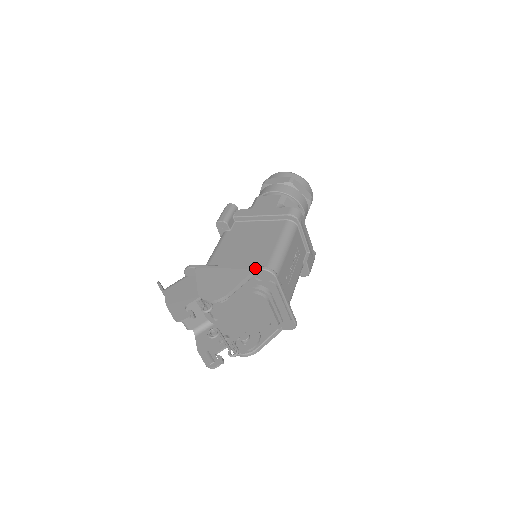
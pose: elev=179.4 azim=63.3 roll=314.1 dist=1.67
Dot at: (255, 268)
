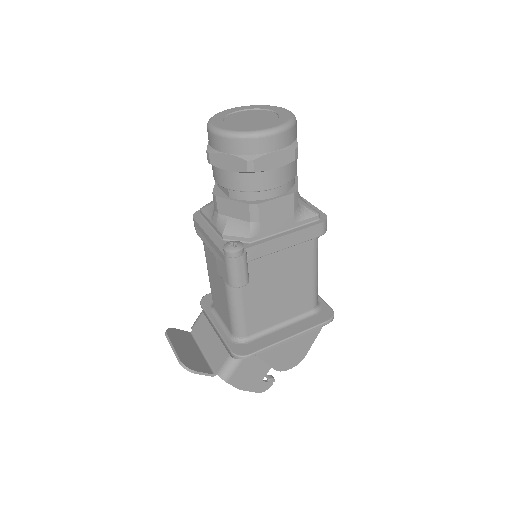
Dot at: occluded
